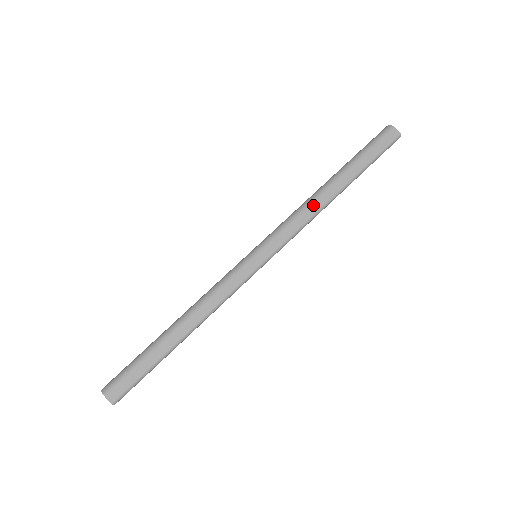
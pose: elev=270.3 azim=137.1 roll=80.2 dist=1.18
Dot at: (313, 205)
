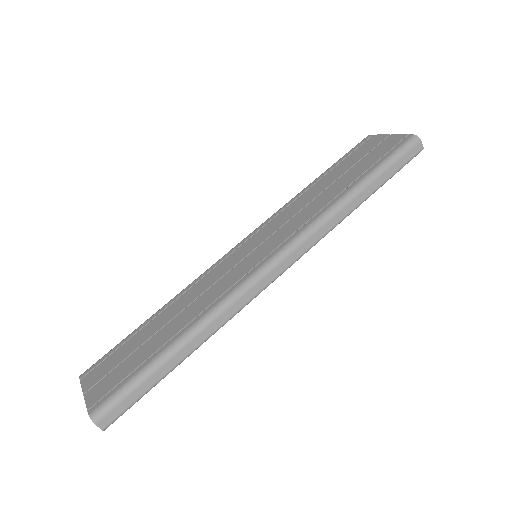
Dot at: (333, 218)
